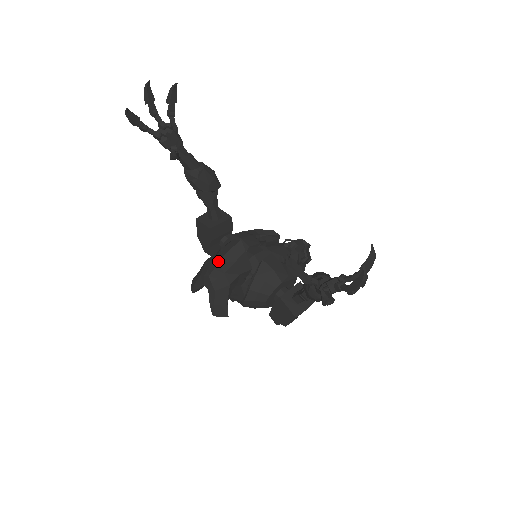
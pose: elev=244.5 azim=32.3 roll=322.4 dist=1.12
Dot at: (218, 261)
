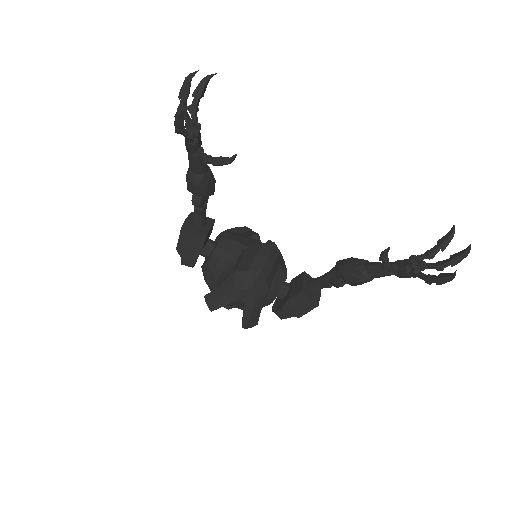
Dot at: (262, 269)
